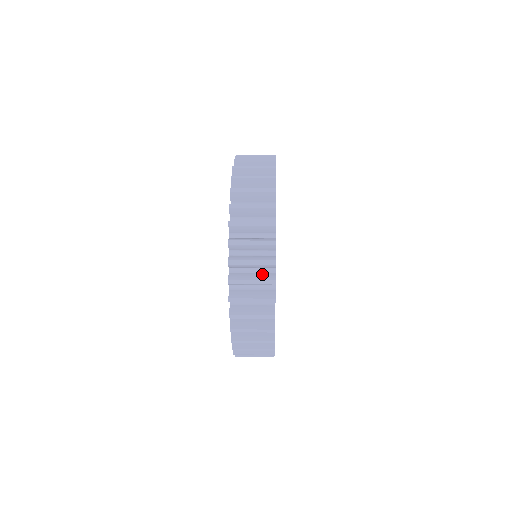
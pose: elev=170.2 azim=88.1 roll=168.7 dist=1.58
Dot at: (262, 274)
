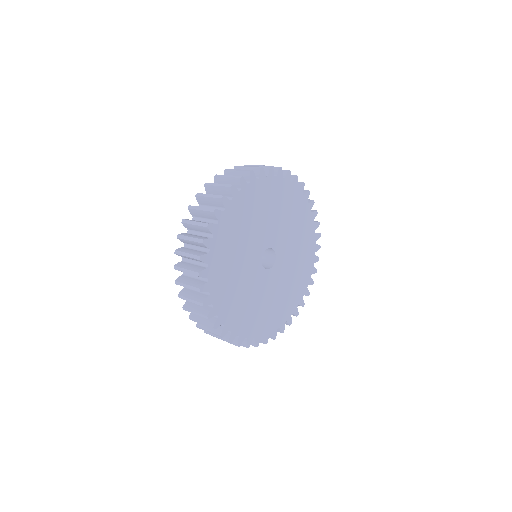
Dot at: occluded
